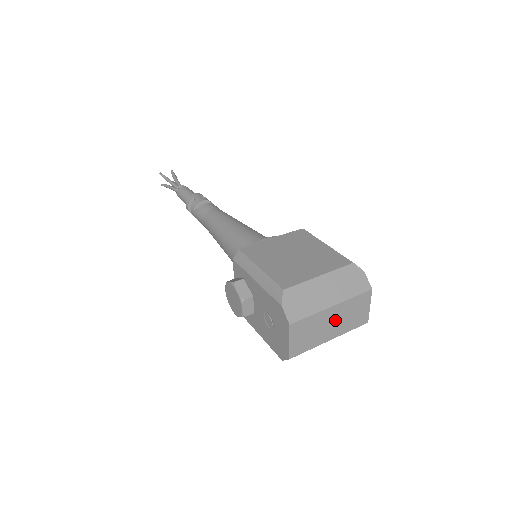
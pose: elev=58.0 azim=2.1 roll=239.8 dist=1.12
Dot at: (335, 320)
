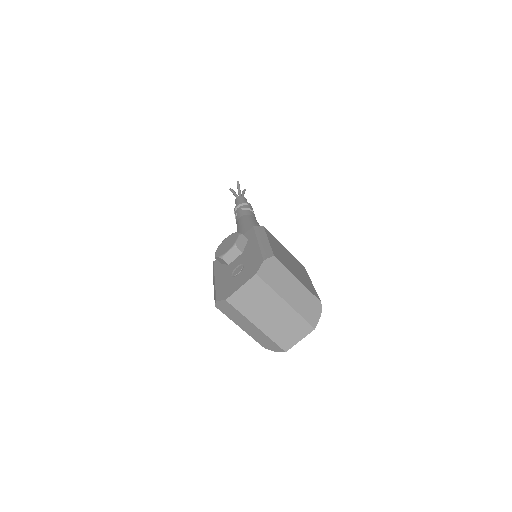
Dot at: (276, 316)
